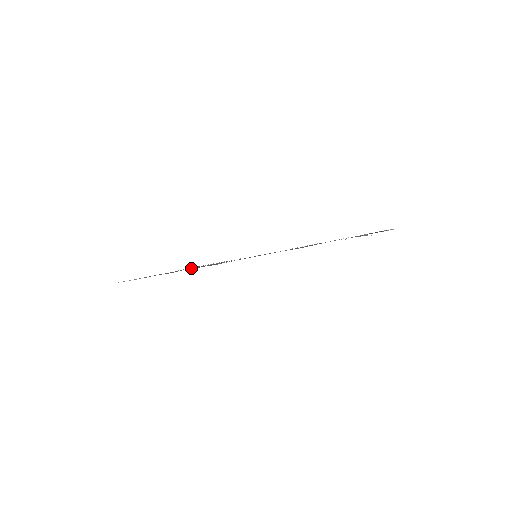
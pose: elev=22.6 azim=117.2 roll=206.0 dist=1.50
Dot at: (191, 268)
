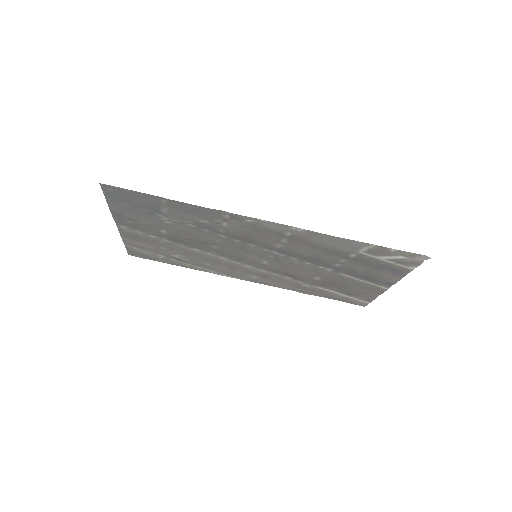
Dot at: (200, 224)
